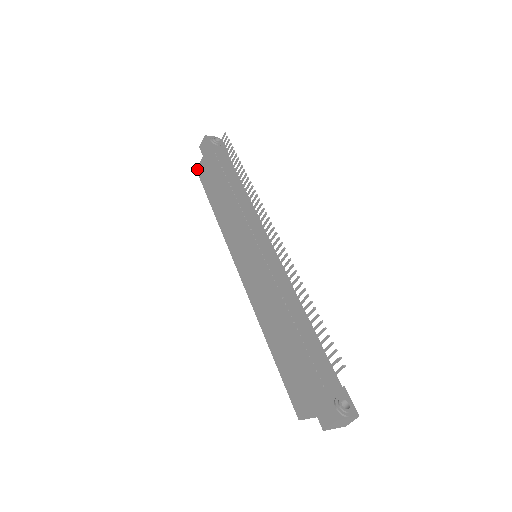
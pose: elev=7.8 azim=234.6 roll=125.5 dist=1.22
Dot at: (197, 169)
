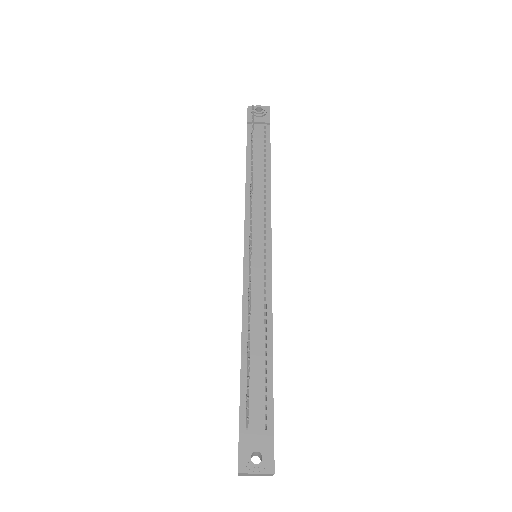
Dot at: occluded
